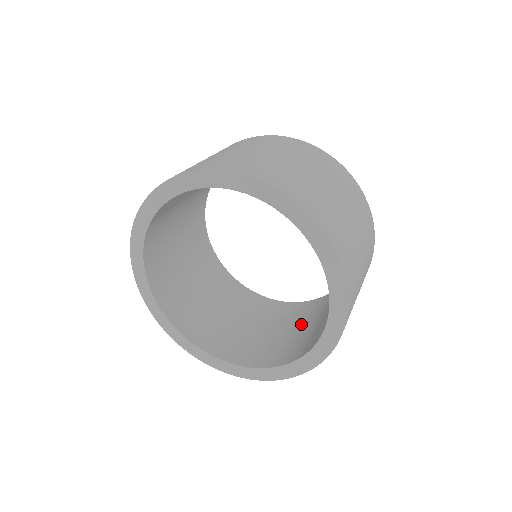
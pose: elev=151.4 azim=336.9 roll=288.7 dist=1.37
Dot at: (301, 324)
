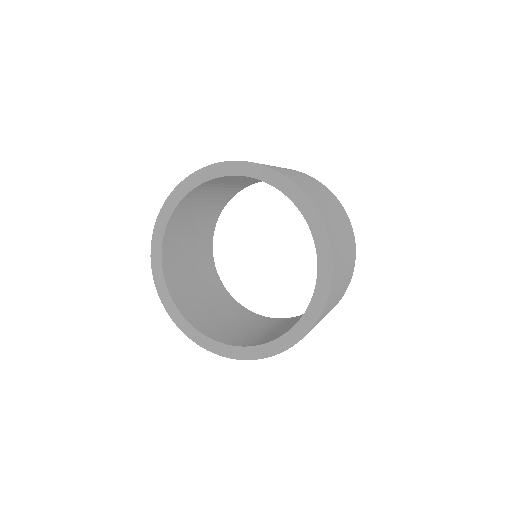
Dot at: occluded
